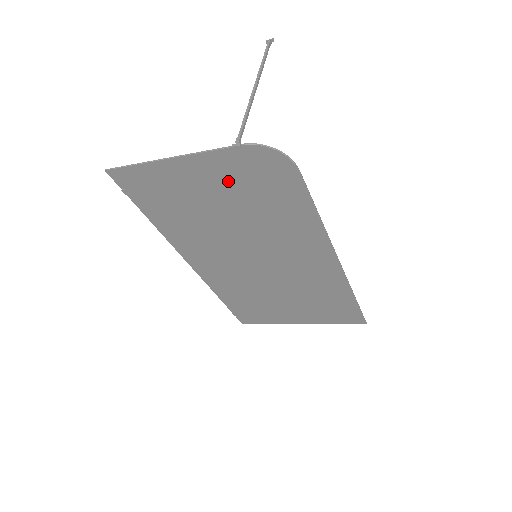
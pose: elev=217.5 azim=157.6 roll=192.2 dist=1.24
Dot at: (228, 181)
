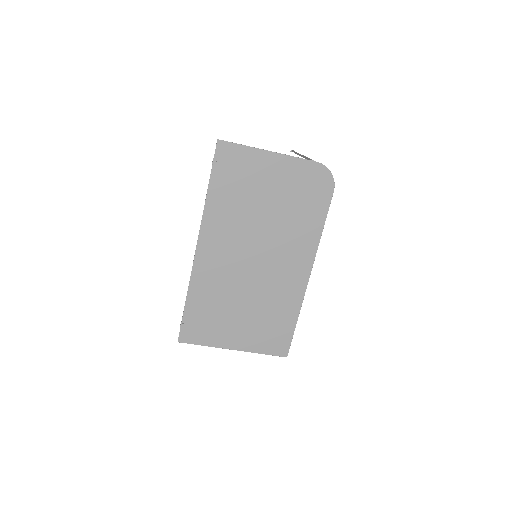
Dot at: (290, 182)
